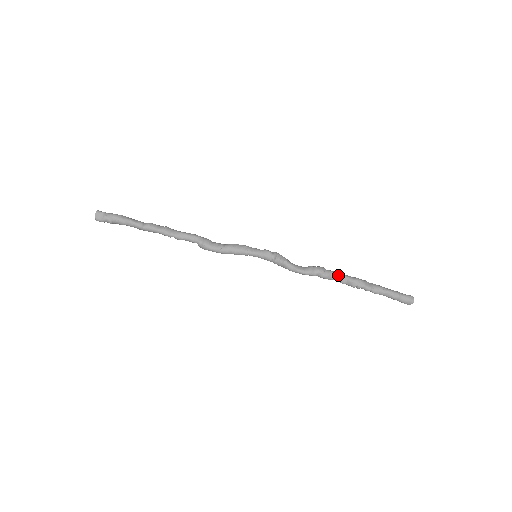
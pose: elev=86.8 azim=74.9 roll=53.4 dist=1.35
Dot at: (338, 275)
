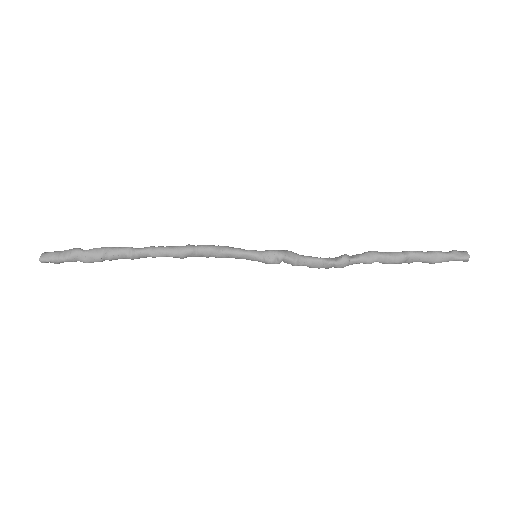
Dot at: occluded
